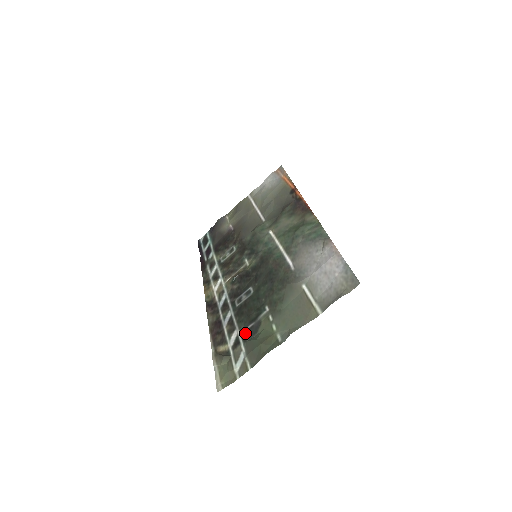
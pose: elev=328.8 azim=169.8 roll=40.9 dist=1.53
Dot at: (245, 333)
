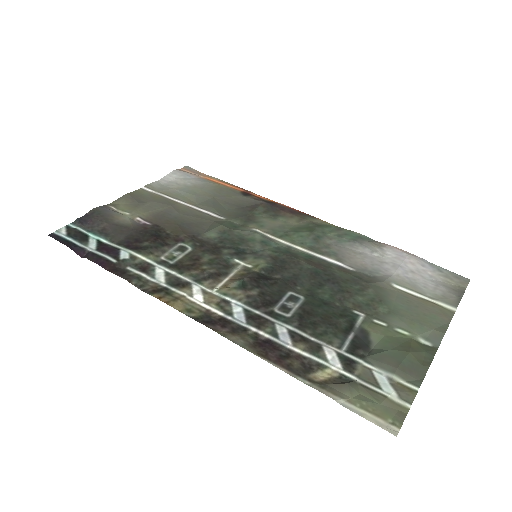
Dot at: (352, 347)
